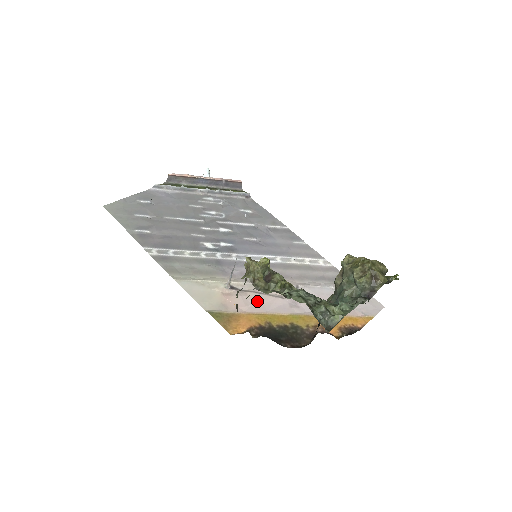
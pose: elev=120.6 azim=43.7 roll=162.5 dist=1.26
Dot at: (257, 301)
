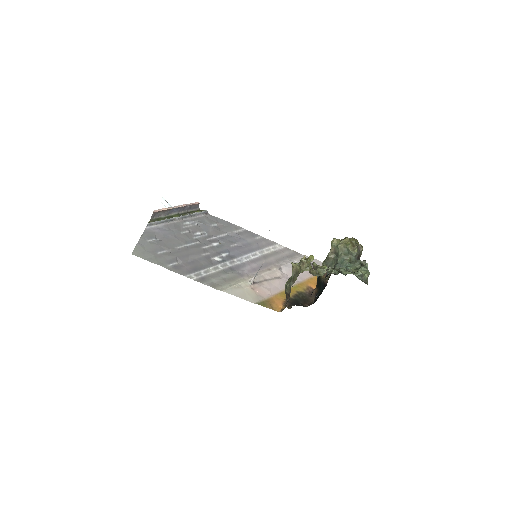
Dot at: (271, 286)
